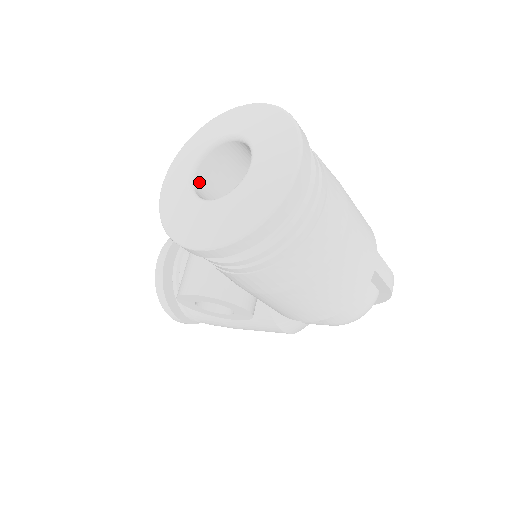
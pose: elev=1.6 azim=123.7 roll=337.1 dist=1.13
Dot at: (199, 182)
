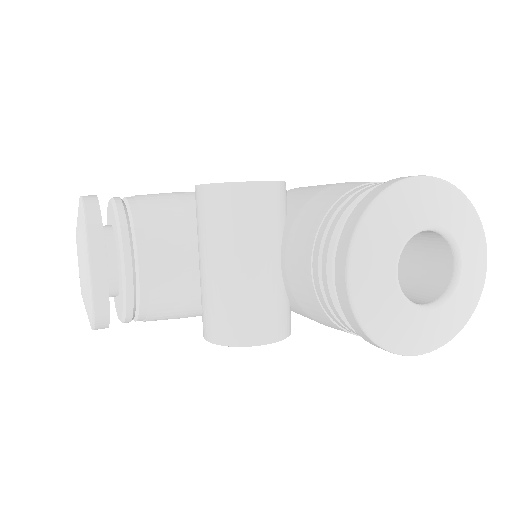
Dot at: occluded
